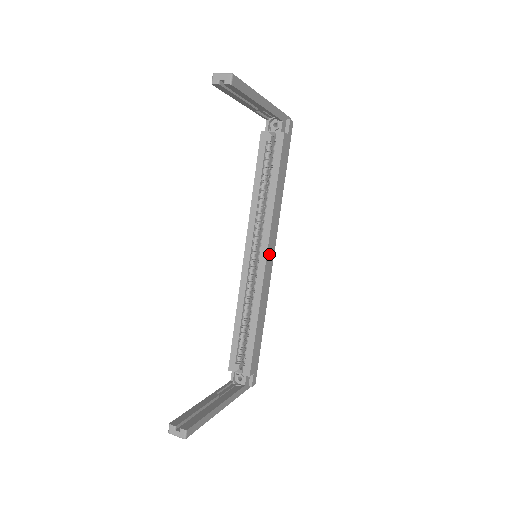
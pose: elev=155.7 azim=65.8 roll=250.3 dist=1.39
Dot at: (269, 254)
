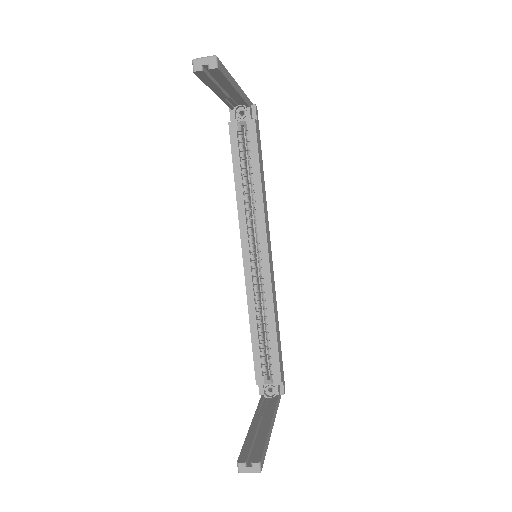
Dot at: (269, 250)
